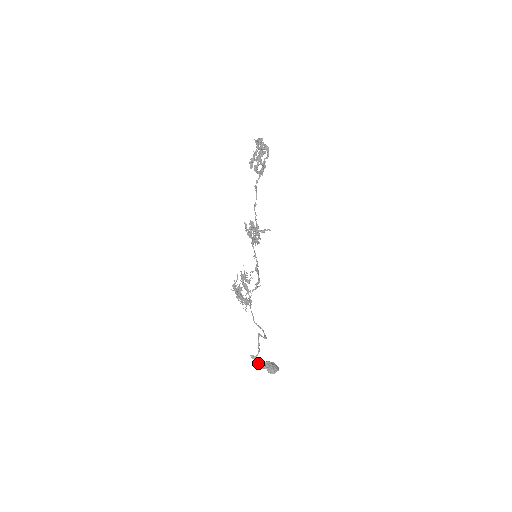
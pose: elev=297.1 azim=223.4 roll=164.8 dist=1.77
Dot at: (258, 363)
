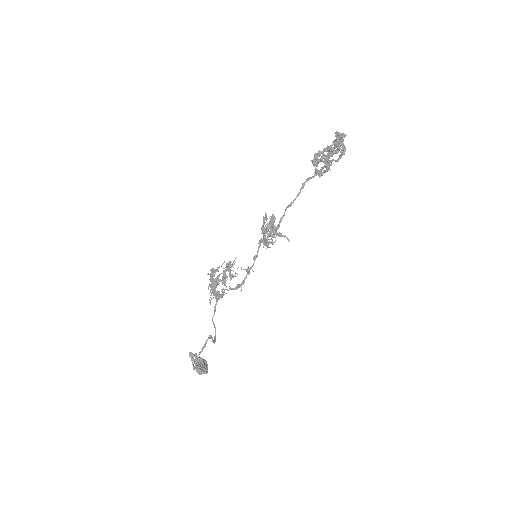
Dot at: occluded
